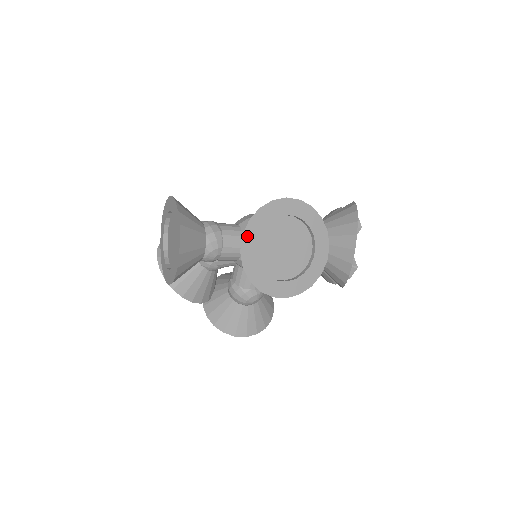
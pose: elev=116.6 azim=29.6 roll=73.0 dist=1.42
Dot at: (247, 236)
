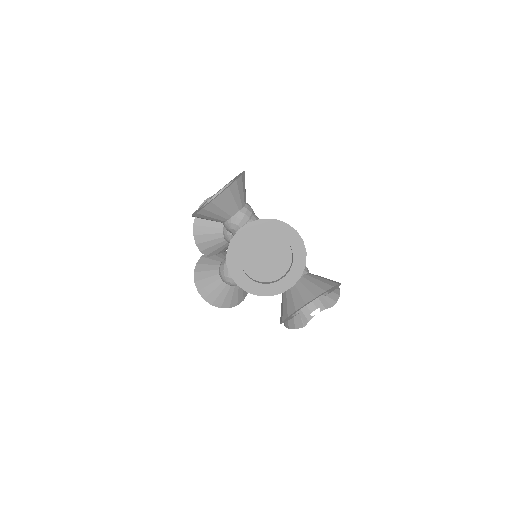
Dot at: (251, 226)
